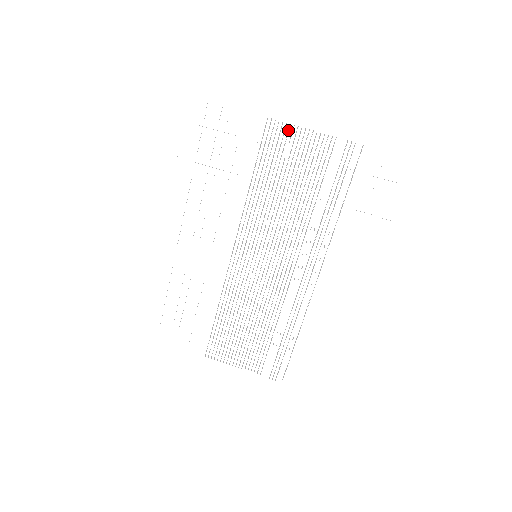
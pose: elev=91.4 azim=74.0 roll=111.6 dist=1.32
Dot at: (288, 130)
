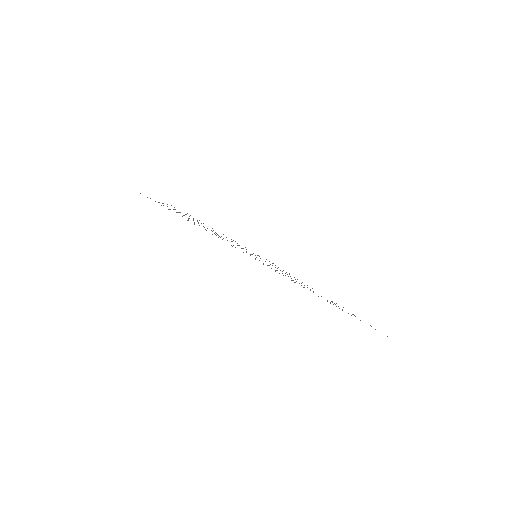
Dot at: occluded
